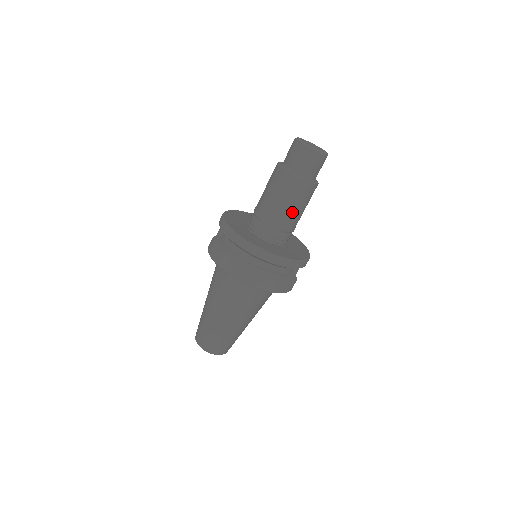
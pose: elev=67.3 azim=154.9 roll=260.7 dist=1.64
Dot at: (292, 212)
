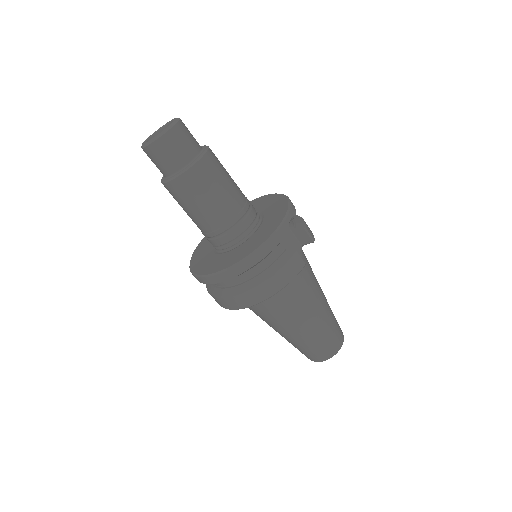
Dot at: (211, 207)
